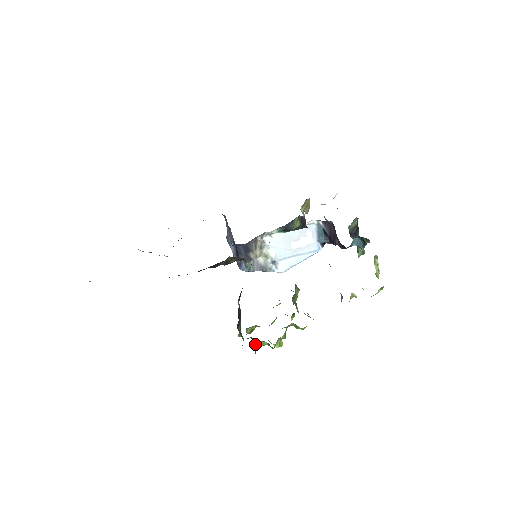
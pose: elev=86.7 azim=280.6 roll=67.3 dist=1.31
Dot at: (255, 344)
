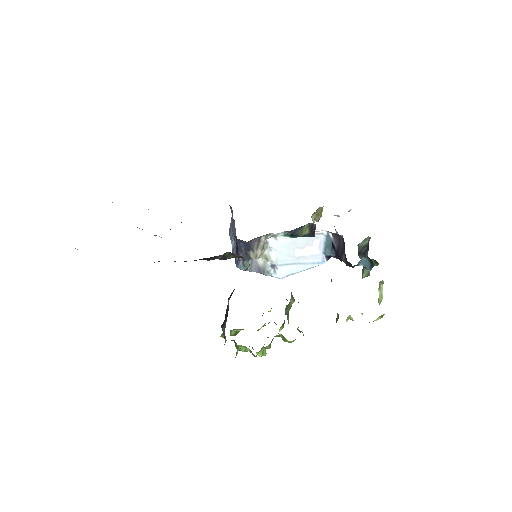
Dot at: (237, 348)
